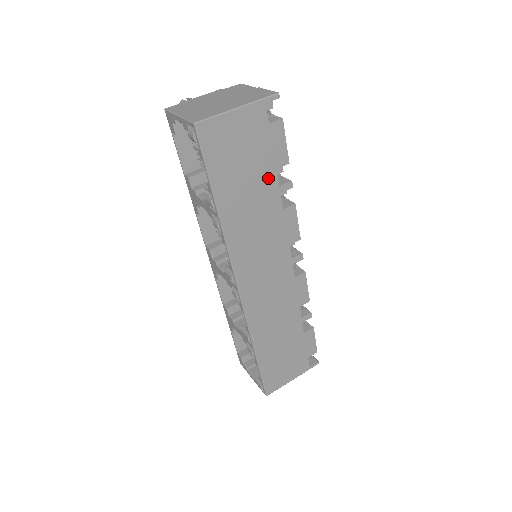
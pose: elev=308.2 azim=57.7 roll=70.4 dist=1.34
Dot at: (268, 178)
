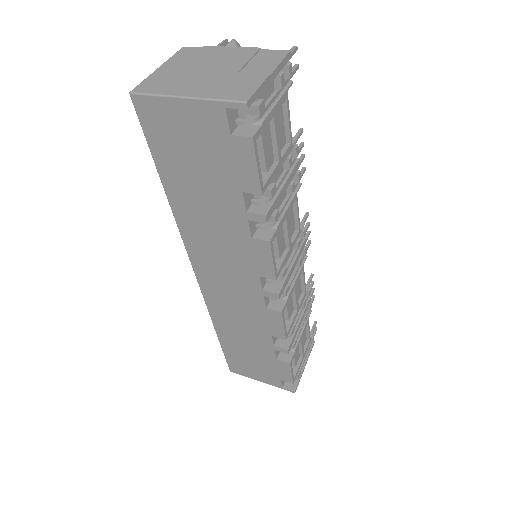
Dot at: (230, 195)
